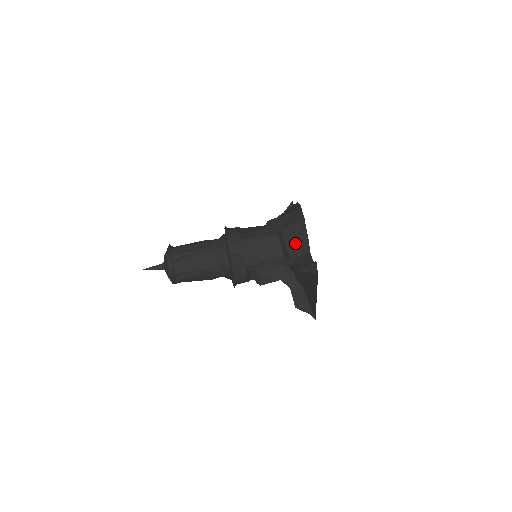
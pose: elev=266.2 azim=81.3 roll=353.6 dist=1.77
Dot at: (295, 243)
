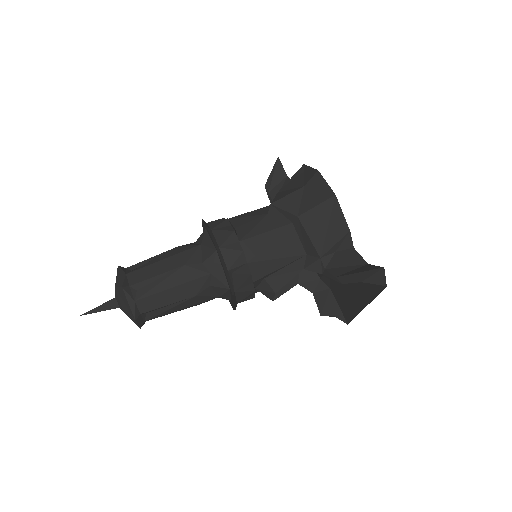
Dot at: (325, 234)
